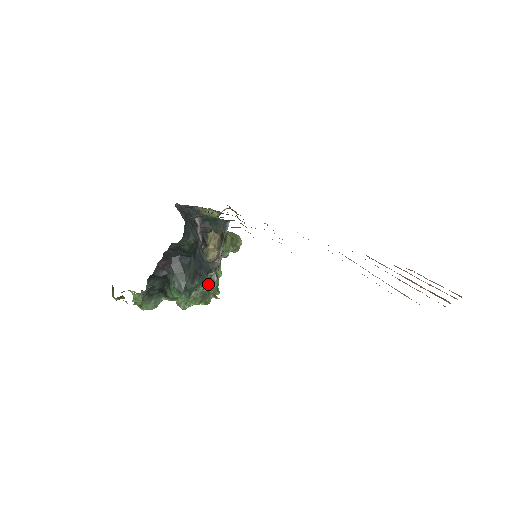
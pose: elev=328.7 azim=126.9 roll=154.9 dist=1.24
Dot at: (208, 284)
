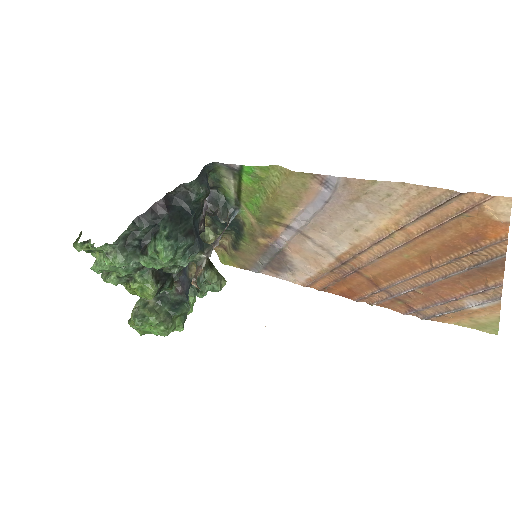
Dot at: (177, 306)
